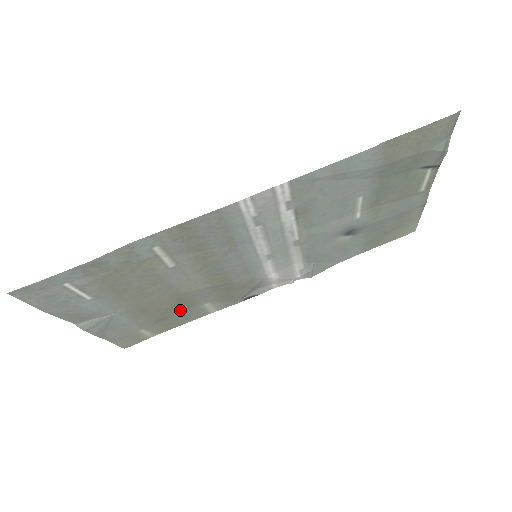
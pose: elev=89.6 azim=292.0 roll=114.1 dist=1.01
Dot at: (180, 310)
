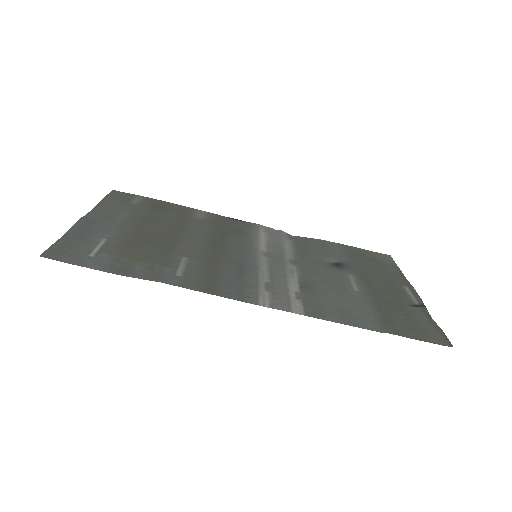
Dot at: (175, 216)
